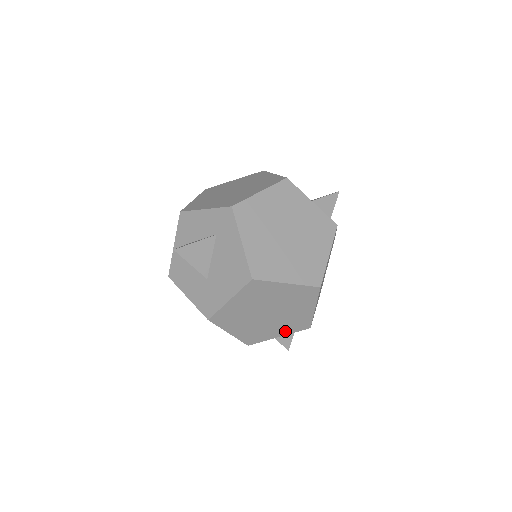
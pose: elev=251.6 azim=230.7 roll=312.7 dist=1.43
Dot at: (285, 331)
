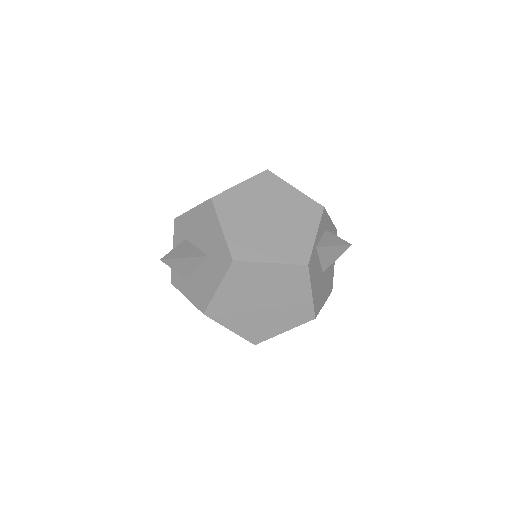
Dot at: (311, 226)
